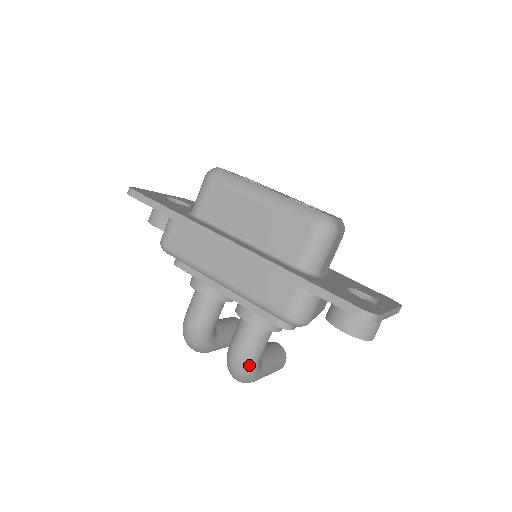
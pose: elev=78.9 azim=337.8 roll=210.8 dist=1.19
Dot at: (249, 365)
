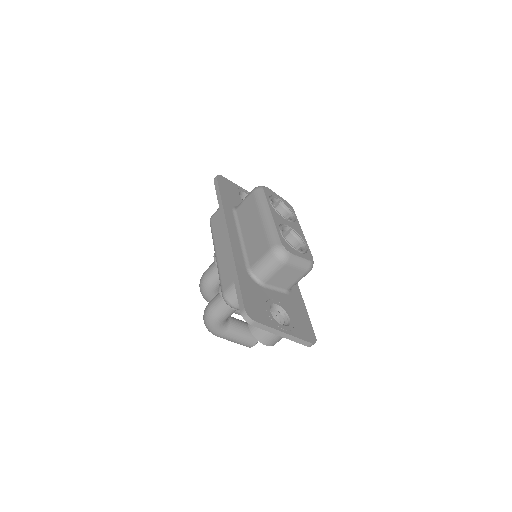
Dot at: (211, 319)
